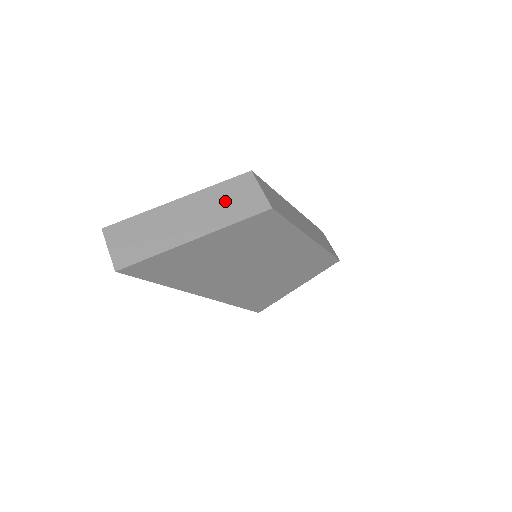
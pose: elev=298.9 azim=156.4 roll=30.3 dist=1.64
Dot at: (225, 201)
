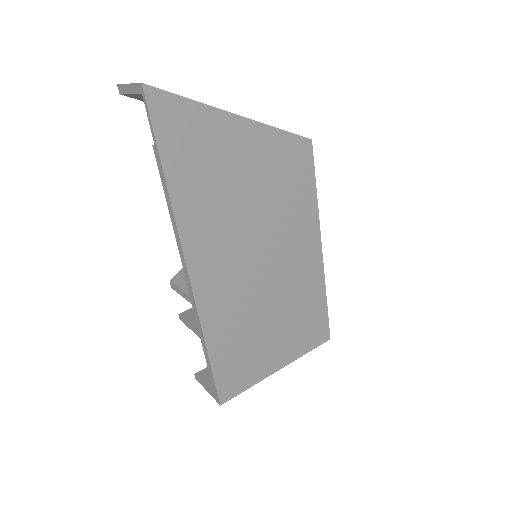
Dot at: occluded
